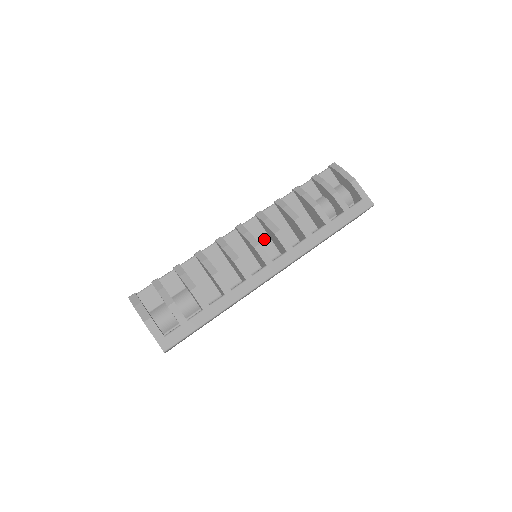
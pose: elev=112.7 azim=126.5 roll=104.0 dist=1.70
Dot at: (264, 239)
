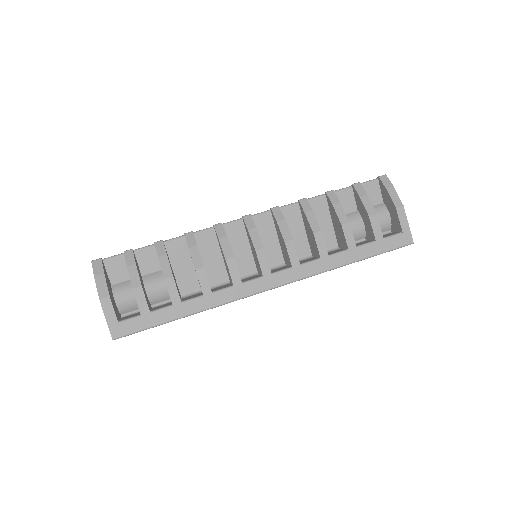
Dot at: (272, 240)
